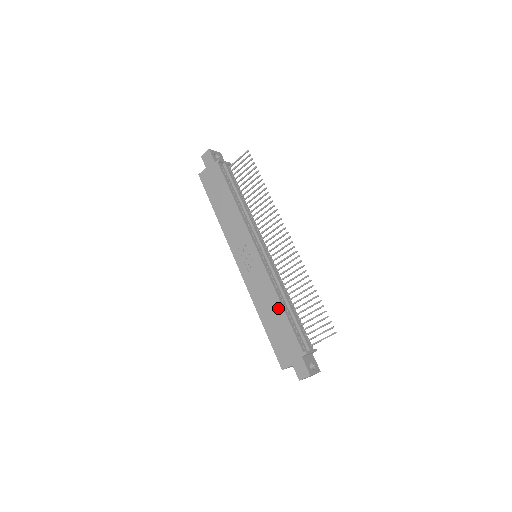
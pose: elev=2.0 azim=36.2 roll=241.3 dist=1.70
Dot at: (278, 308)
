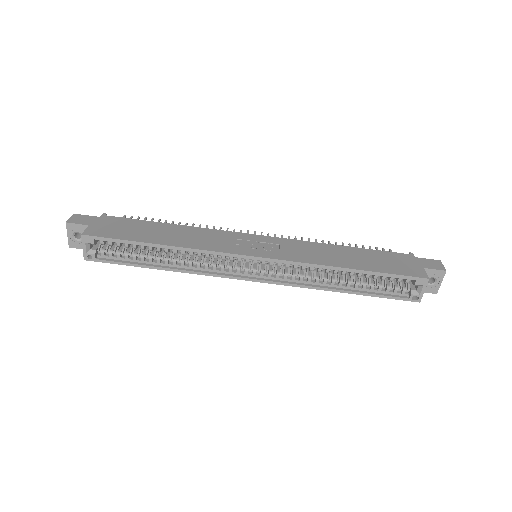
Dot at: (345, 249)
